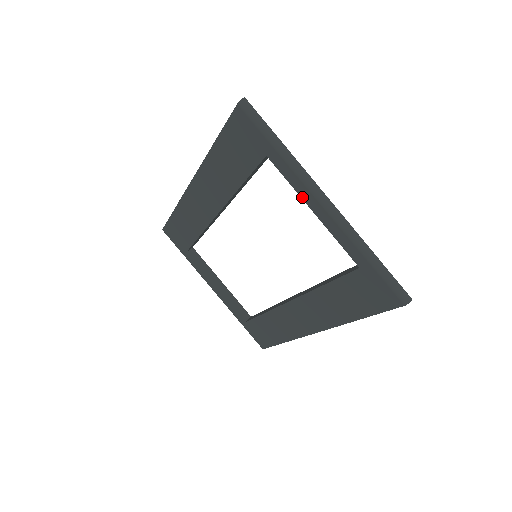
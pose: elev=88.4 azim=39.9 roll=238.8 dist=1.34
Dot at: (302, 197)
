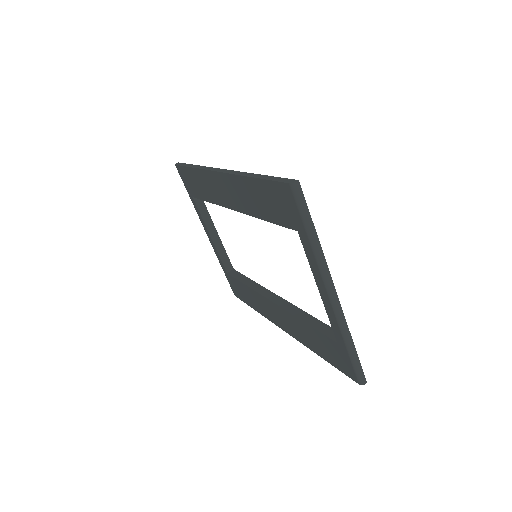
Dot at: (315, 277)
